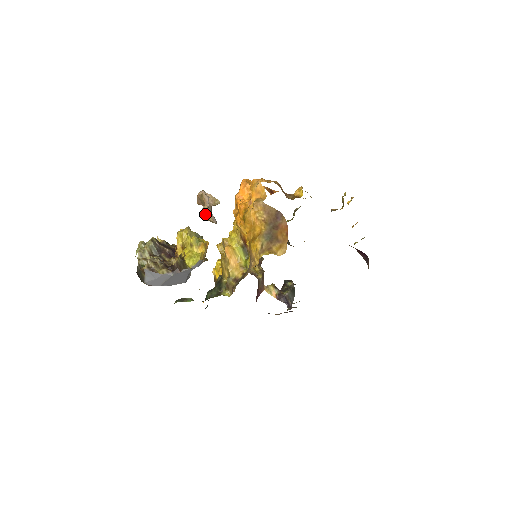
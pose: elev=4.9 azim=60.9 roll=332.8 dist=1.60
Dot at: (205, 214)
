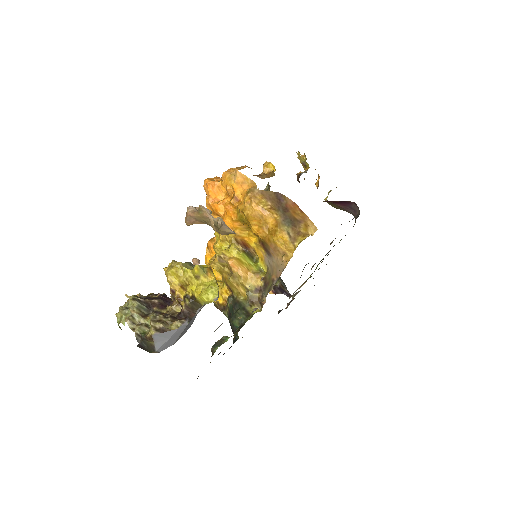
Dot at: (223, 227)
